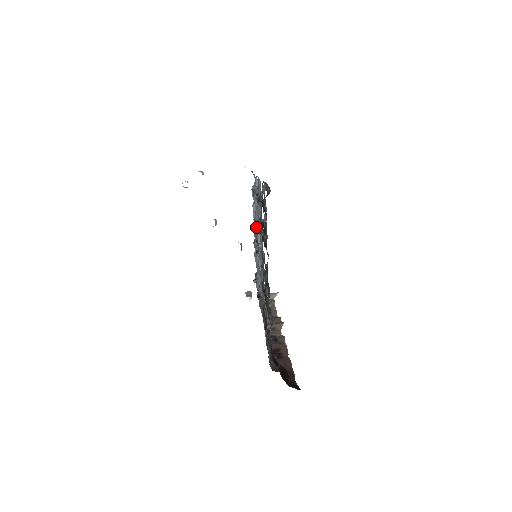
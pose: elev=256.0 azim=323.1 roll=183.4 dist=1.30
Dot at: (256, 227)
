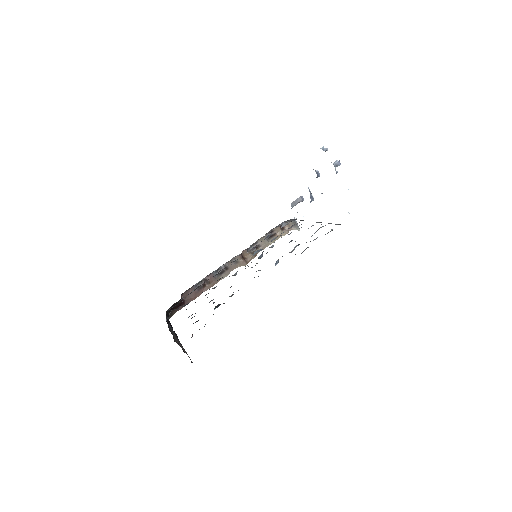
Dot at: occluded
